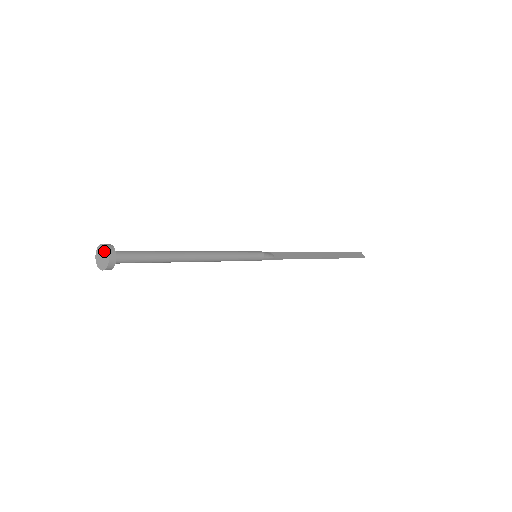
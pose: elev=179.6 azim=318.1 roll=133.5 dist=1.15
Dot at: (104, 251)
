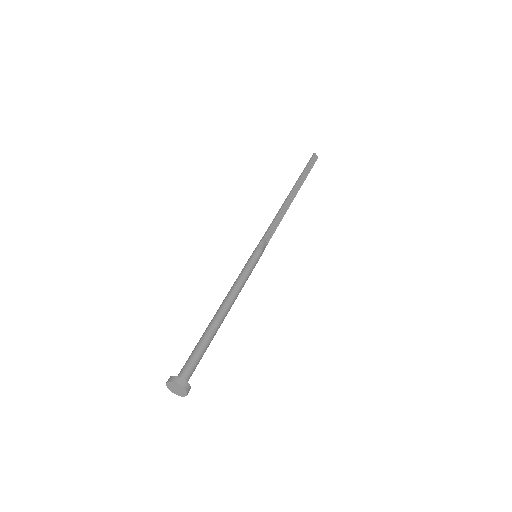
Dot at: (180, 388)
